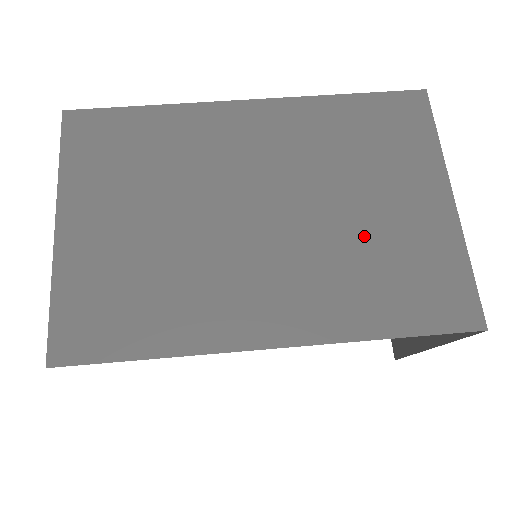
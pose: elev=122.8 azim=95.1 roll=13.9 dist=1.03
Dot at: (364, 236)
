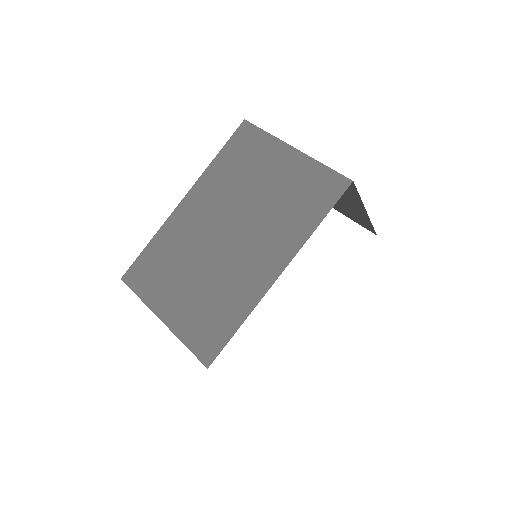
Dot at: (274, 199)
